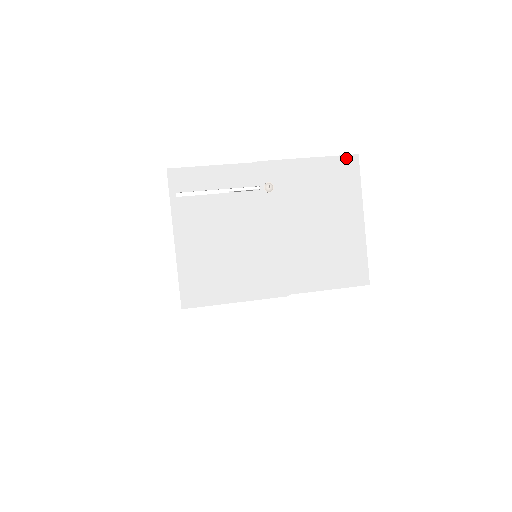
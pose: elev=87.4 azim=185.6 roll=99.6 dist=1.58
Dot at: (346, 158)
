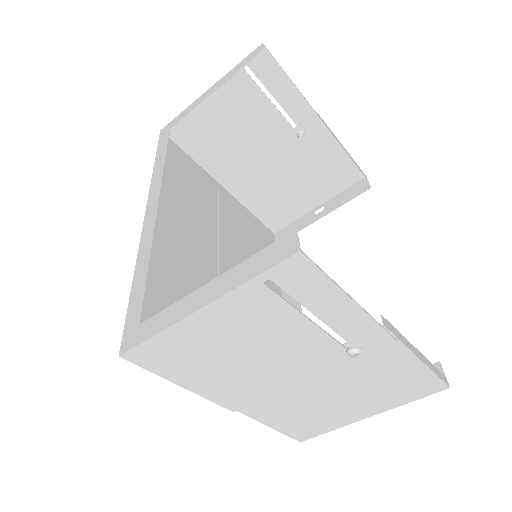
Dot at: (439, 383)
